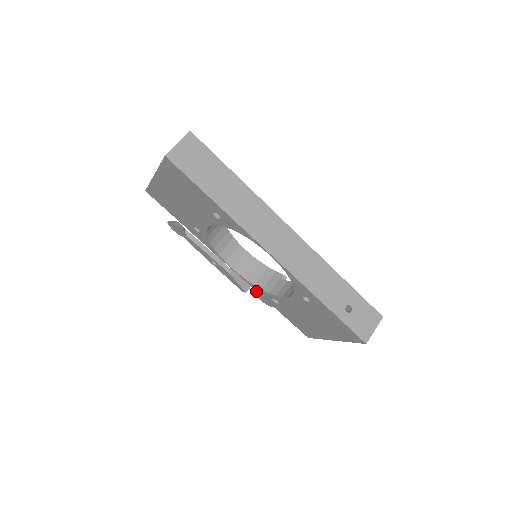
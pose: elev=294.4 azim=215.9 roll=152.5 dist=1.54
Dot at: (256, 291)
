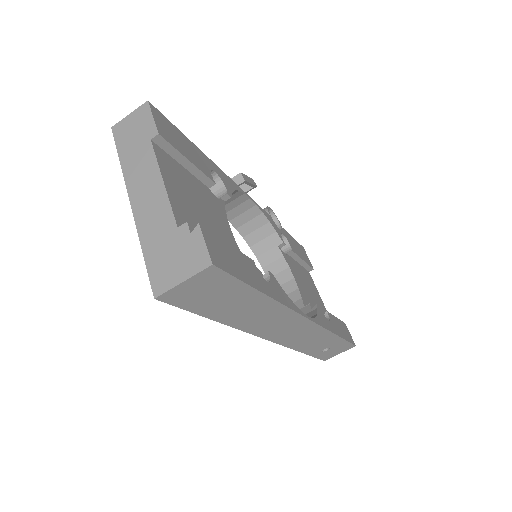
Dot at: occluded
